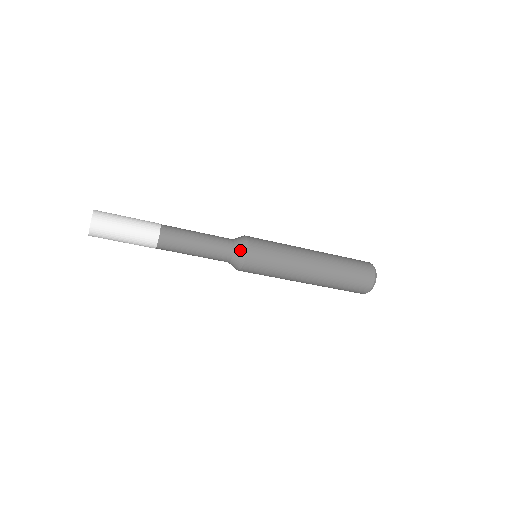
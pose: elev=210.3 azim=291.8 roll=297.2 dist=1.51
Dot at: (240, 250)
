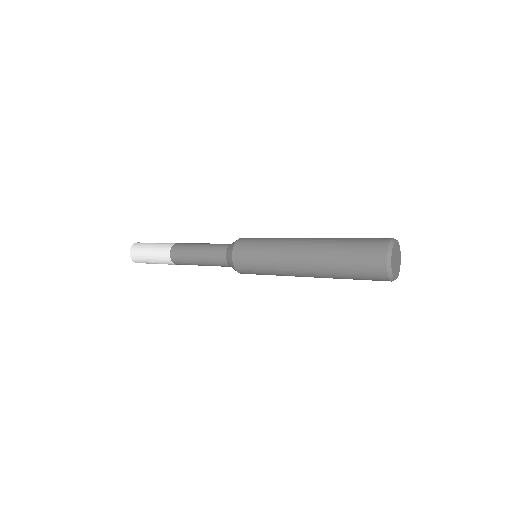
Dot at: (229, 256)
